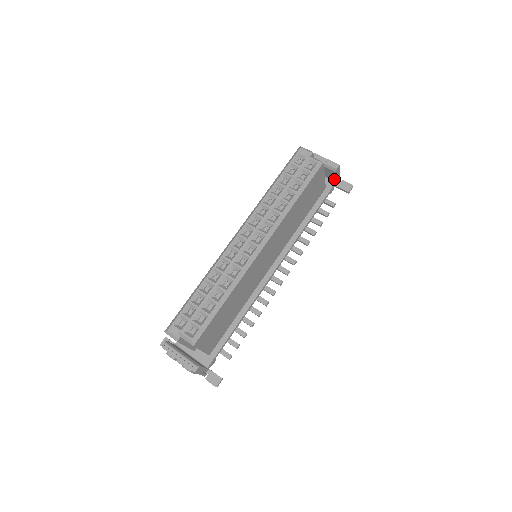
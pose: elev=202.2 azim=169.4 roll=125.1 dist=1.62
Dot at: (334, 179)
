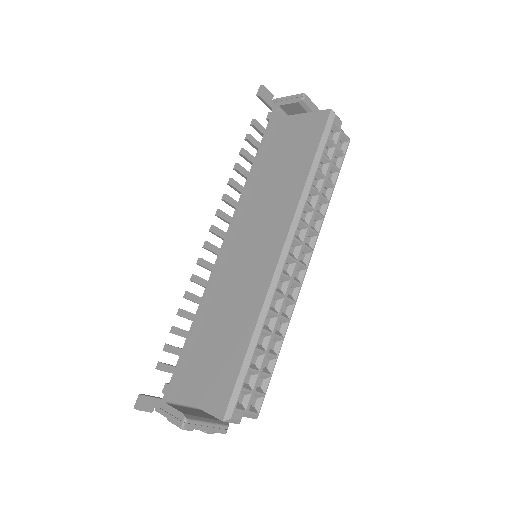
Dot at: occluded
